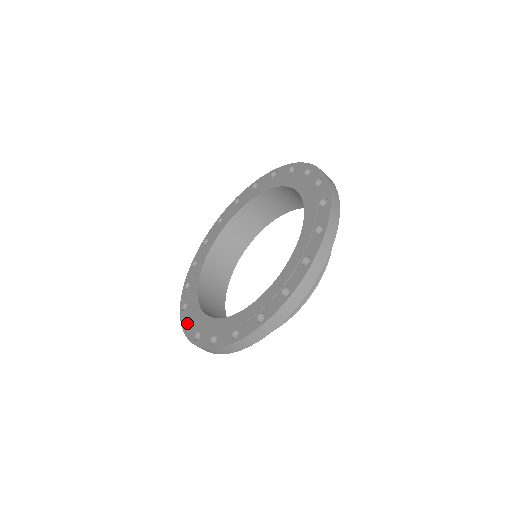
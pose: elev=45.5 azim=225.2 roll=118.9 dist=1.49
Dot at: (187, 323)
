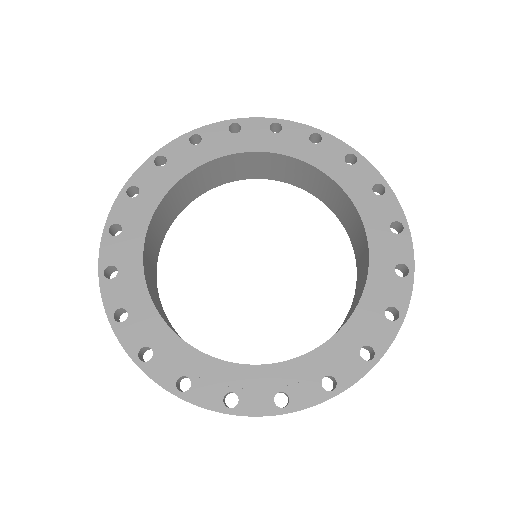
Dot at: (109, 266)
